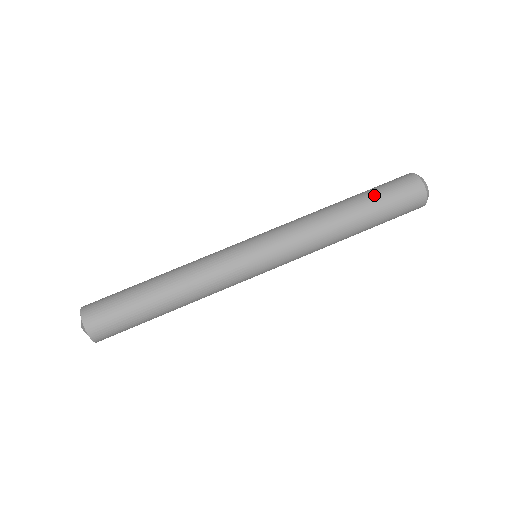
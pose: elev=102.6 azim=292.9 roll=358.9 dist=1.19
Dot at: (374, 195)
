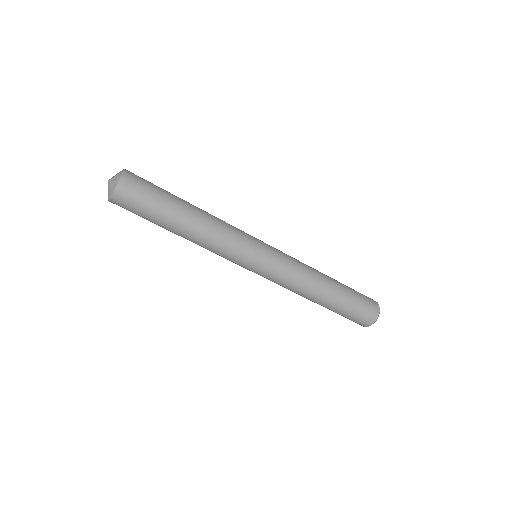
Dot at: (348, 302)
